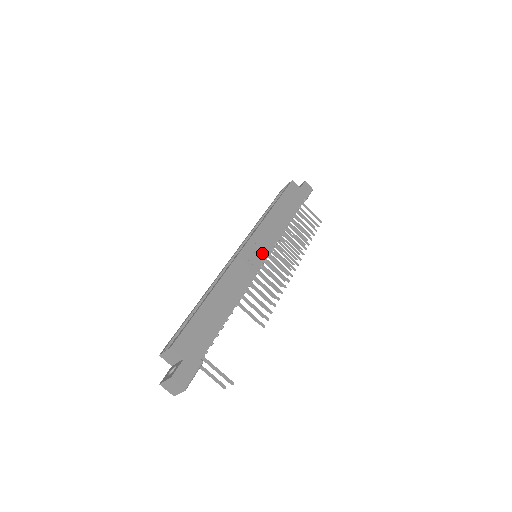
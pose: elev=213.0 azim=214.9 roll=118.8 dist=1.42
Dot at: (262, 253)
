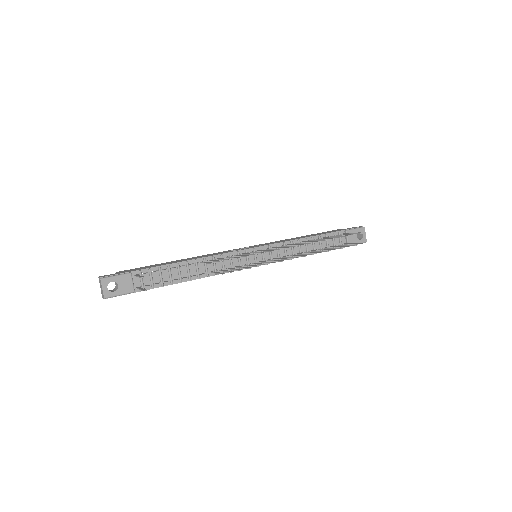
Dot at: occluded
